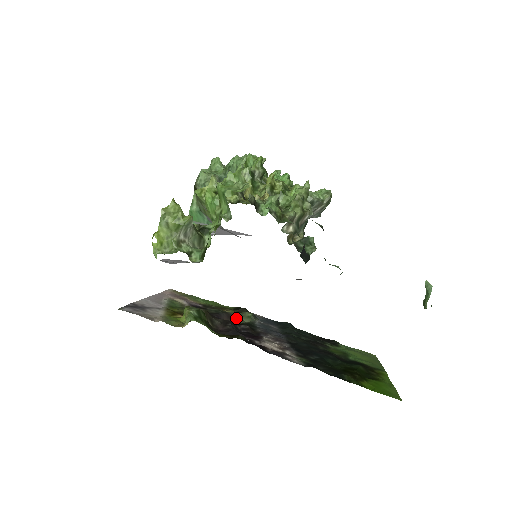
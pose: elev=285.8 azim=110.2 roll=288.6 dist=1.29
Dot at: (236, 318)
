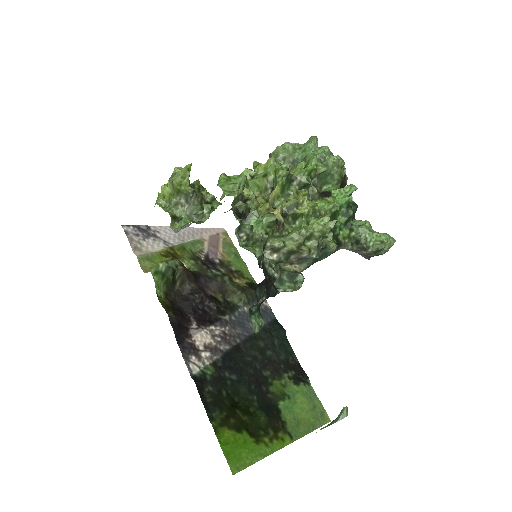
Dot at: (229, 293)
